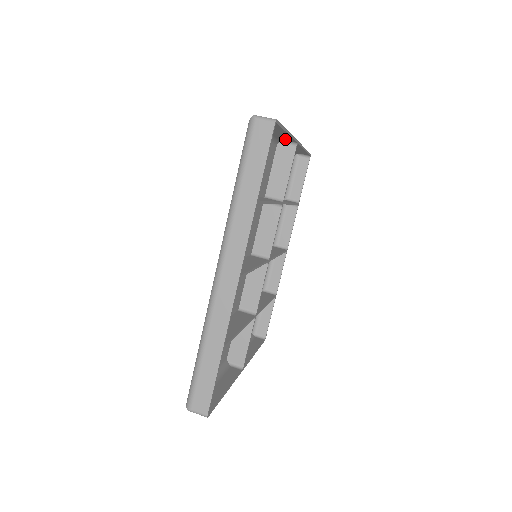
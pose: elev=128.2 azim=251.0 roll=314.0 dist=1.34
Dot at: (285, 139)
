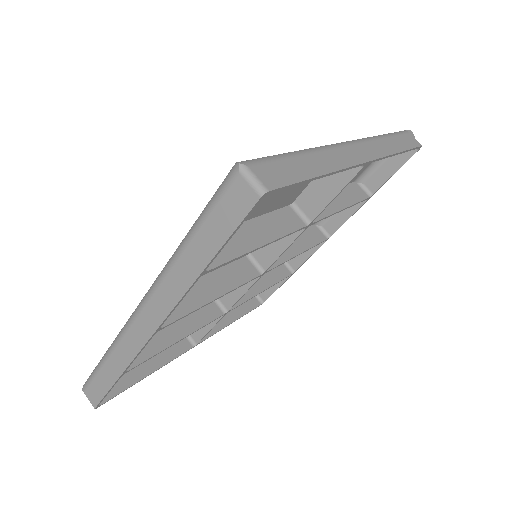
Dot at: (348, 153)
